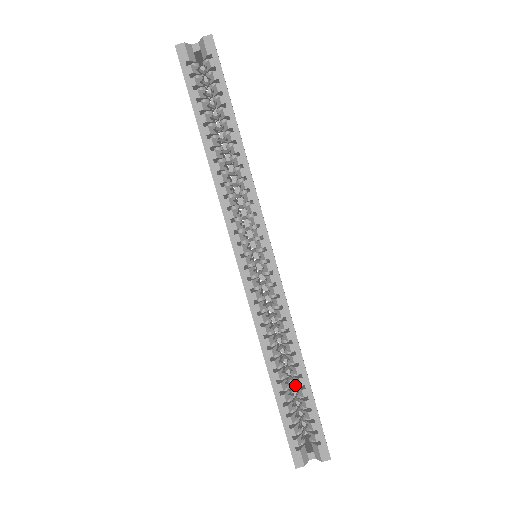
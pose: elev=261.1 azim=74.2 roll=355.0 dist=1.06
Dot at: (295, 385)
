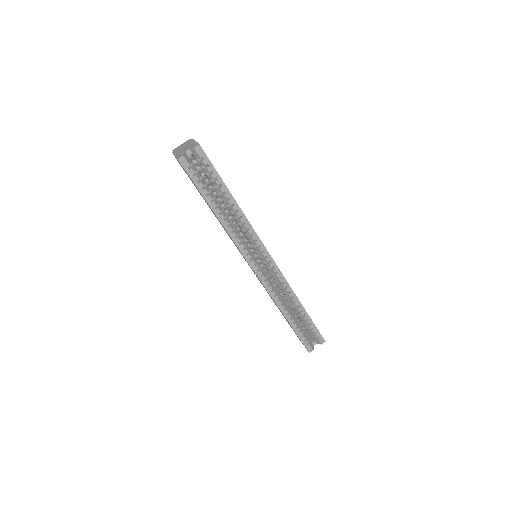
Dot at: (298, 315)
